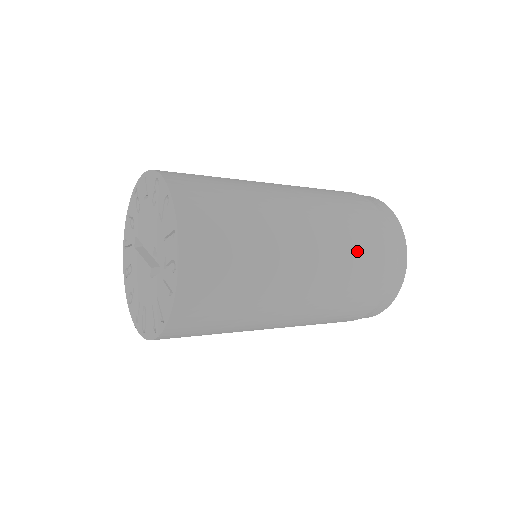
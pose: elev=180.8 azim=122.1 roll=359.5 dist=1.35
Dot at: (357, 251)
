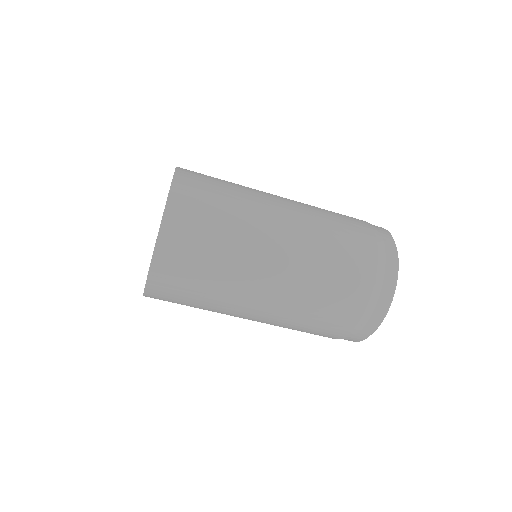
Dot at: (337, 233)
